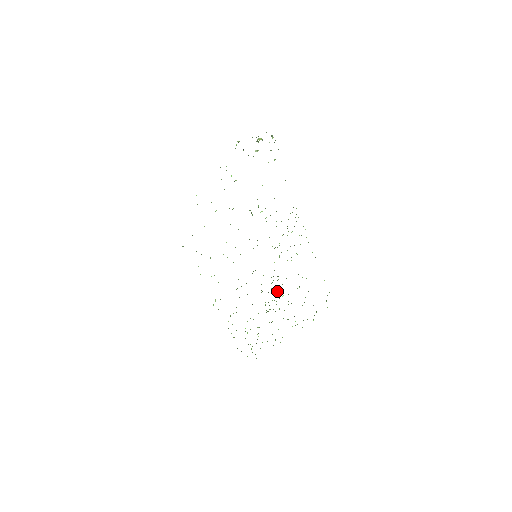
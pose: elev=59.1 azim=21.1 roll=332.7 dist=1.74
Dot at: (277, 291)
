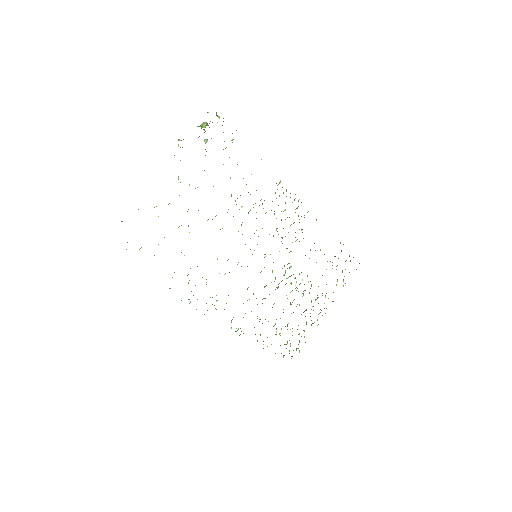
Dot at: (294, 278)
